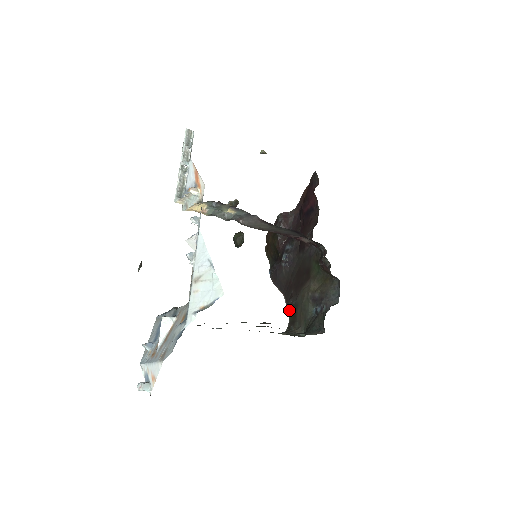
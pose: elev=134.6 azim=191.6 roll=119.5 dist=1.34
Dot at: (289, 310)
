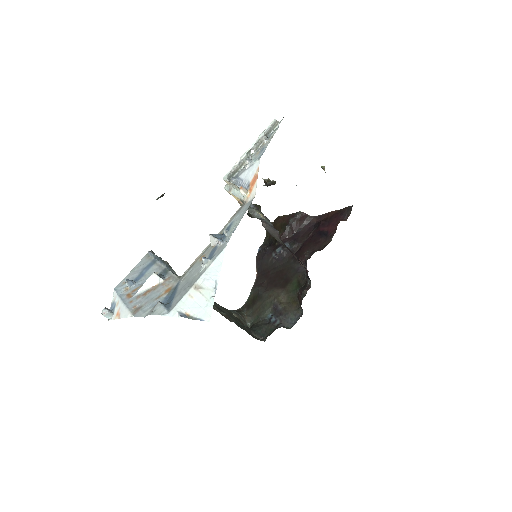
Dot at: (253, 293)
